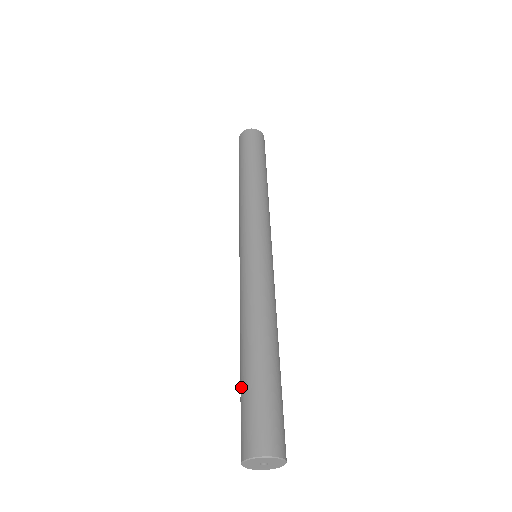
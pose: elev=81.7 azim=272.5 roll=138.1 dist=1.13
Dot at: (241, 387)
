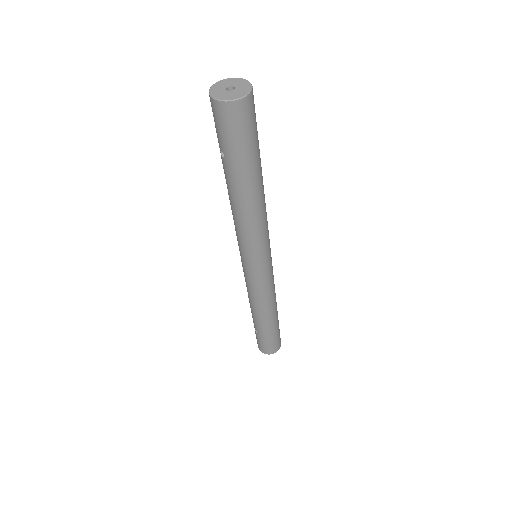
Dot at: occluded
